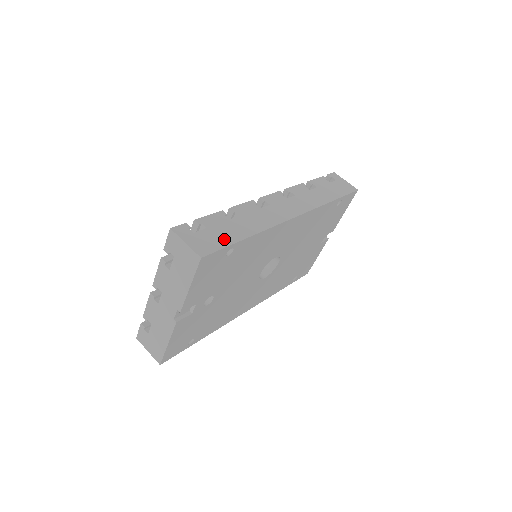
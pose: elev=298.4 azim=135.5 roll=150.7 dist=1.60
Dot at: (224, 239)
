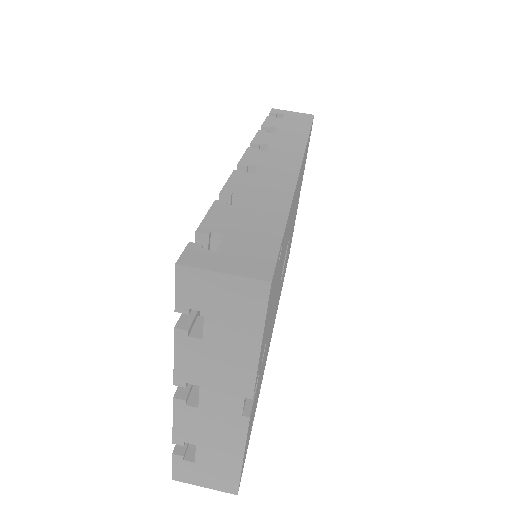
Dot at: (264, 236)
